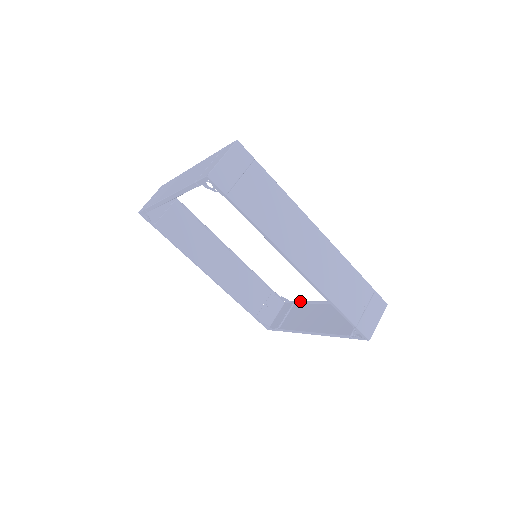
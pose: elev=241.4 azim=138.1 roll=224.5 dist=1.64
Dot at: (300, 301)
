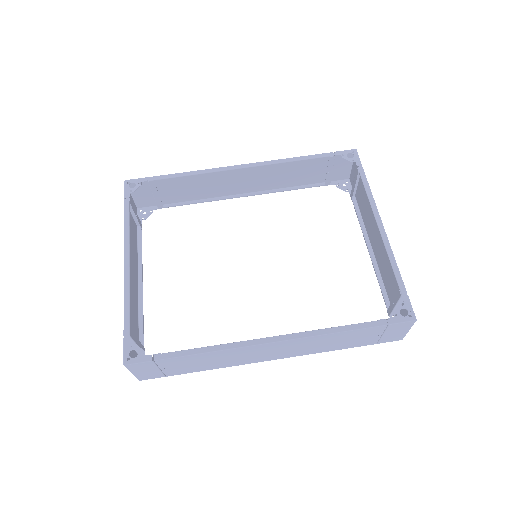
Dot at: occluded
